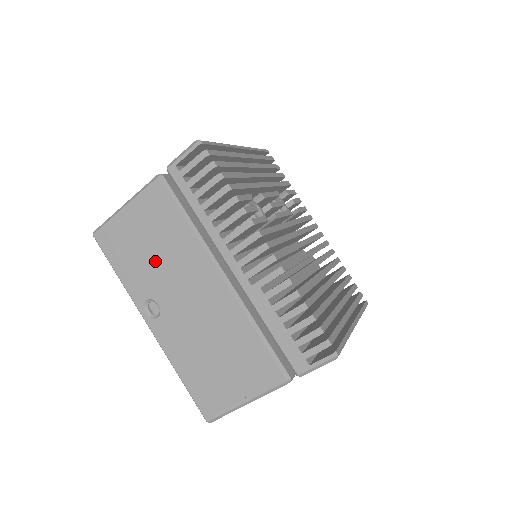
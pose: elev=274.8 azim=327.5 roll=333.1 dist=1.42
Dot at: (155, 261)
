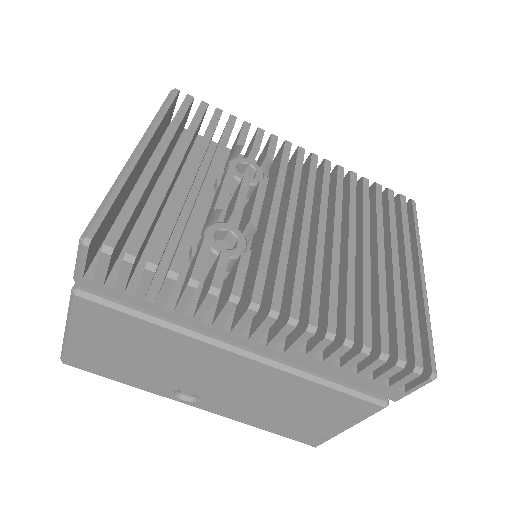
Dot at: (151, 364)
